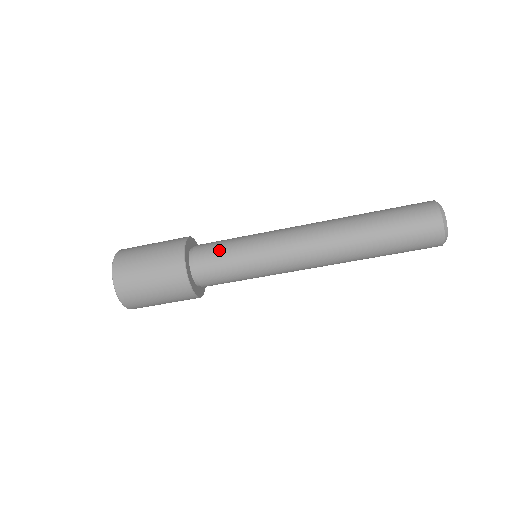
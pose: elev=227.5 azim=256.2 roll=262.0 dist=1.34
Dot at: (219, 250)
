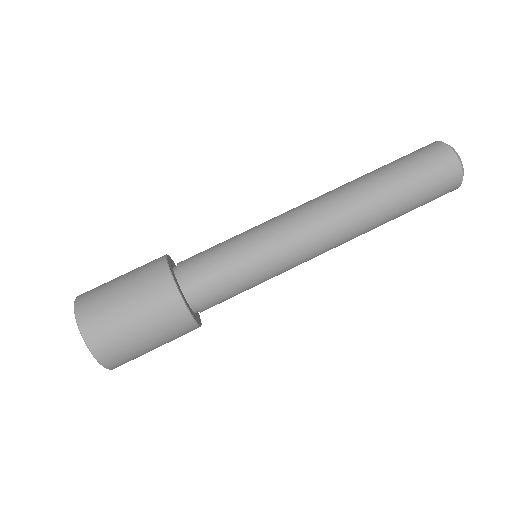
Dot at: occluded
